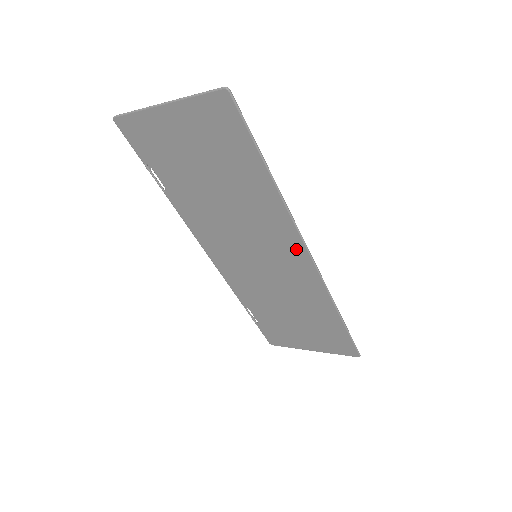
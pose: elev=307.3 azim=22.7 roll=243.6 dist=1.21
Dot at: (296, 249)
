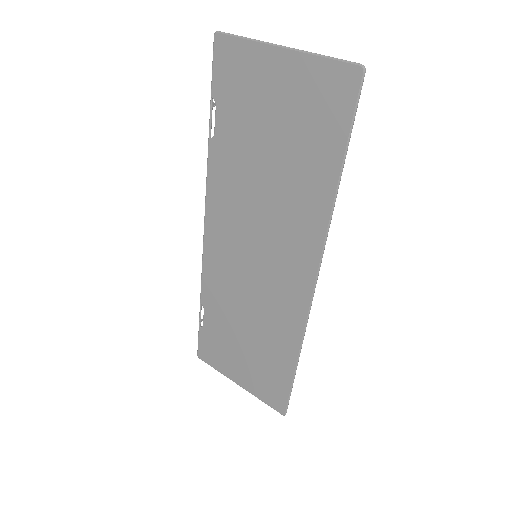
Dot at: (305, 270)
